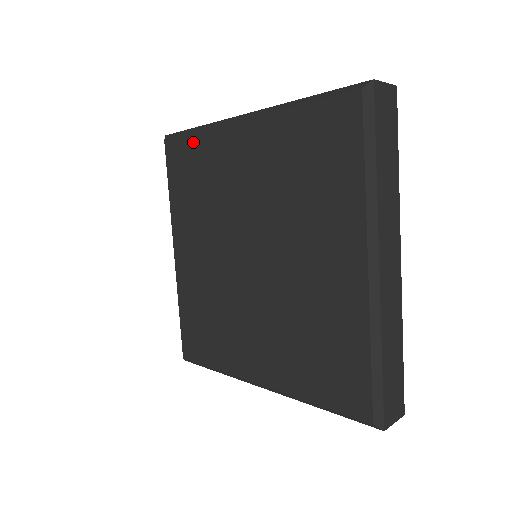
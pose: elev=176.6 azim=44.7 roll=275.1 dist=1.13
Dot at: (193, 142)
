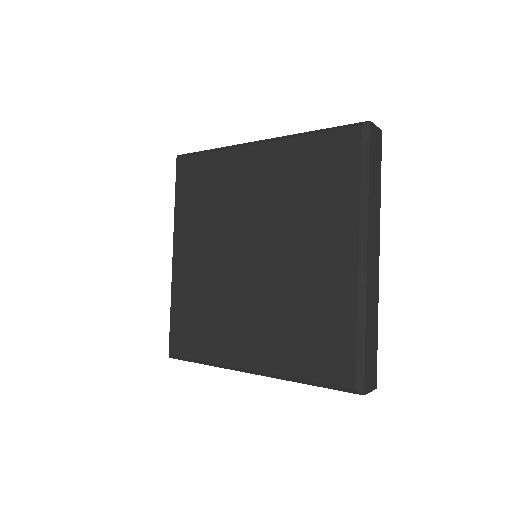
Dot at: (206, 161)
